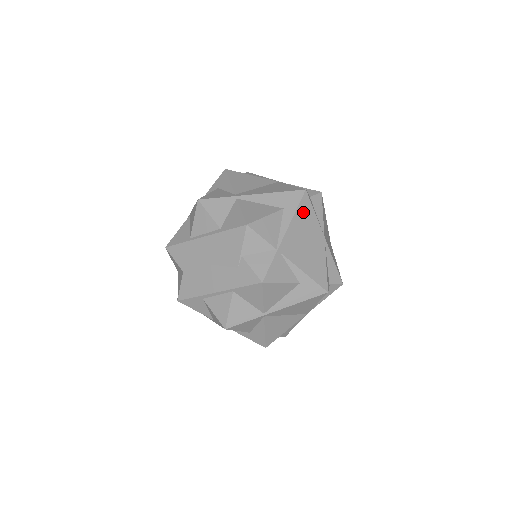
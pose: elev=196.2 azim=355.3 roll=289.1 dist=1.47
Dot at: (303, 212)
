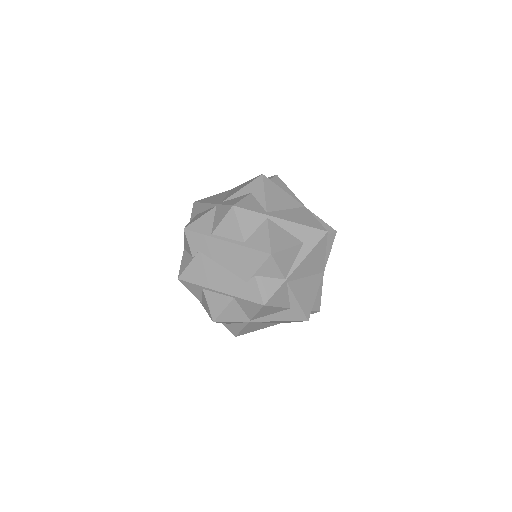
Dot at: (317, 250)
